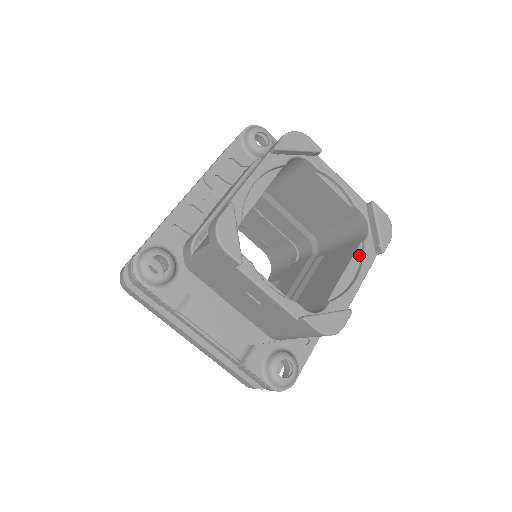
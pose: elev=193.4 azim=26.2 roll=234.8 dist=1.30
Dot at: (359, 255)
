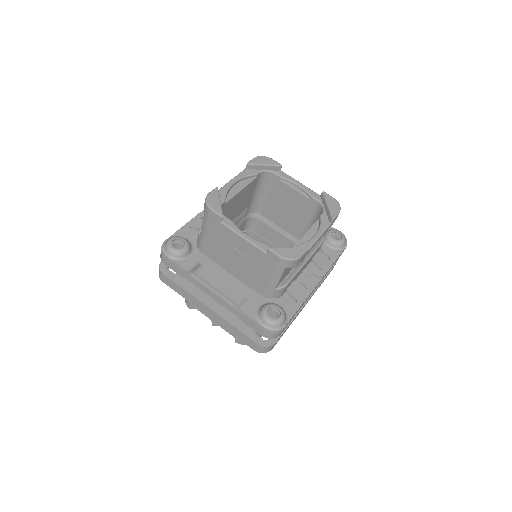
Dot at: (317, 225)
